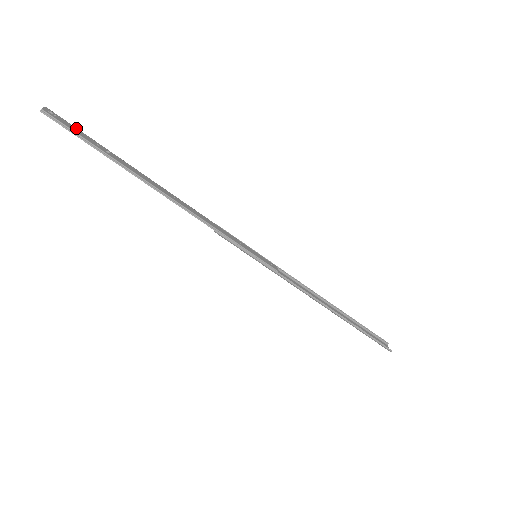
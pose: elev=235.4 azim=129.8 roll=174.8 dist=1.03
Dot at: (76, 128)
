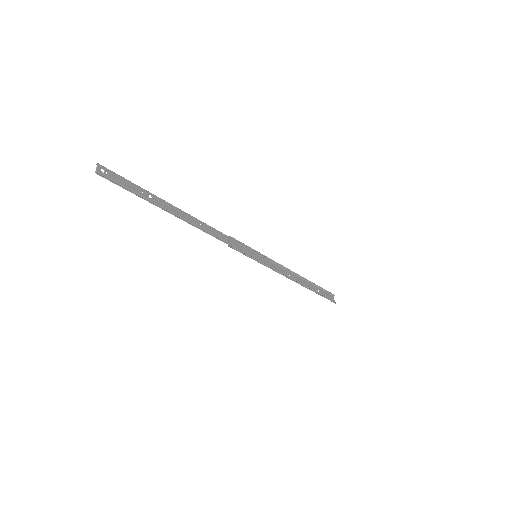
Dot at: (124, 179)
